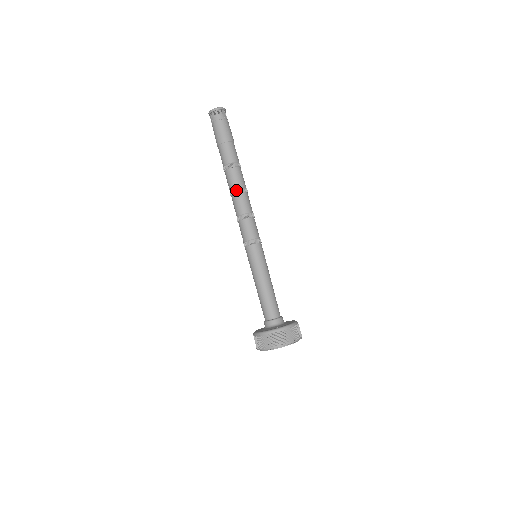
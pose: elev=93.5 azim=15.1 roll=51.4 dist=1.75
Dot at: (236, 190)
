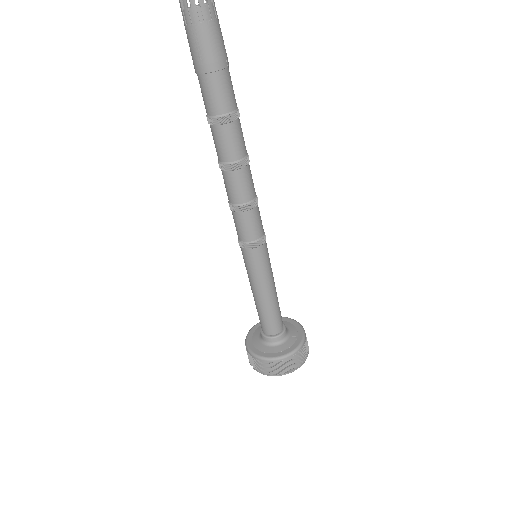
Dot at: (218, 163)
